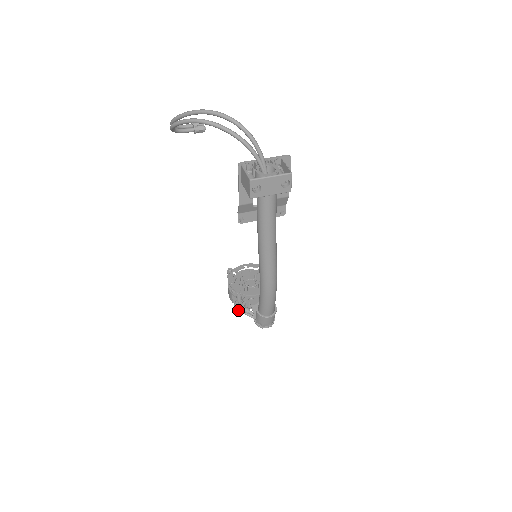
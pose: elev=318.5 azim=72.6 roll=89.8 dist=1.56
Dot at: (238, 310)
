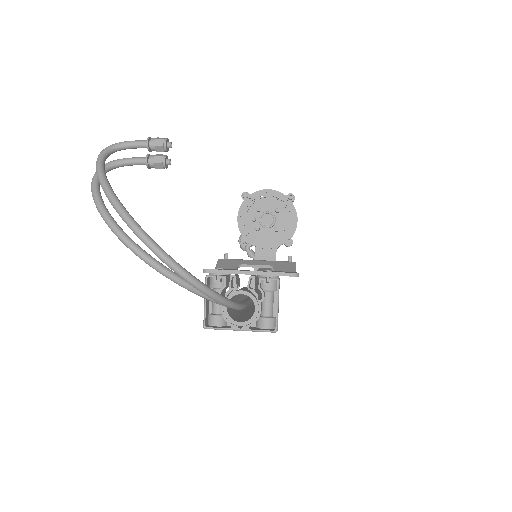
Dot at: (241, 248)
